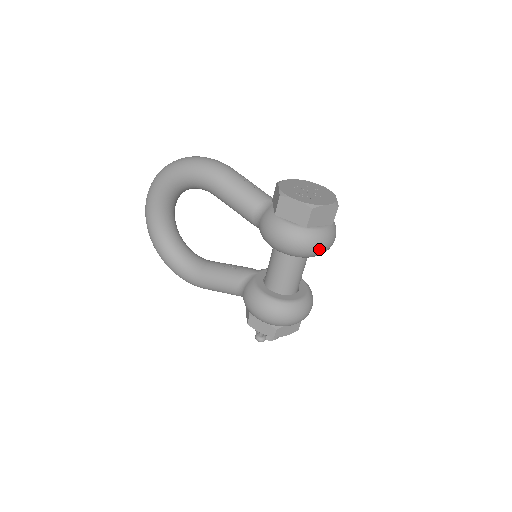
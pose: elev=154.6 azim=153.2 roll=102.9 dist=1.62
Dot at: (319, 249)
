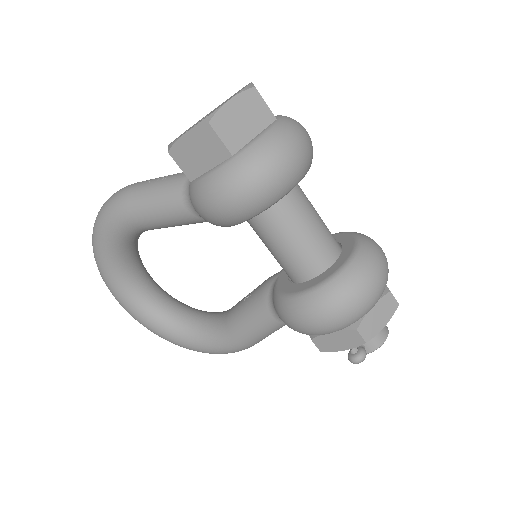
Dot at: (282, 167)
